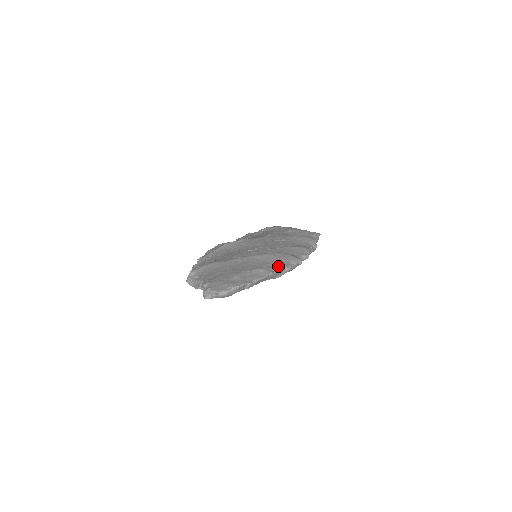
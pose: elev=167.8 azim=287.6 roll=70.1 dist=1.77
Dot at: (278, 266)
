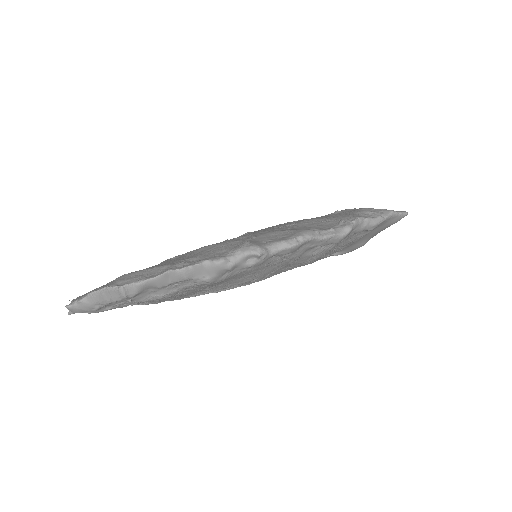
Dot at: (200, 259)
